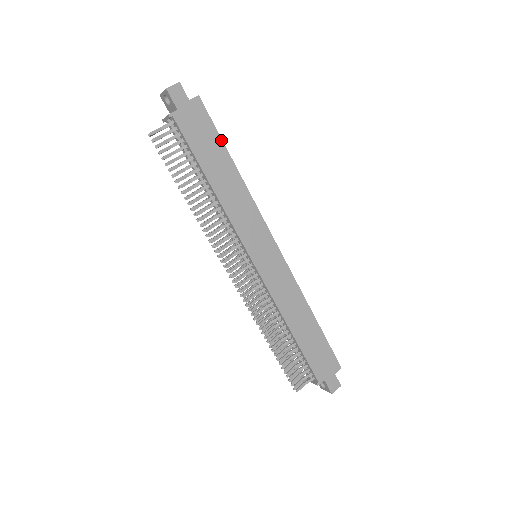
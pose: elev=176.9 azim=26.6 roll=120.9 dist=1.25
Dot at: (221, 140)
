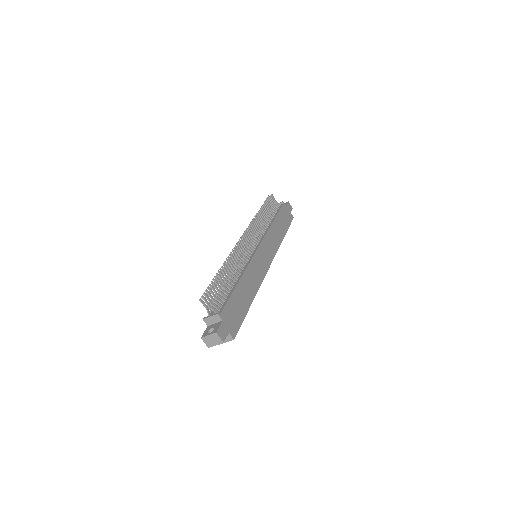
Dot at: occluded
